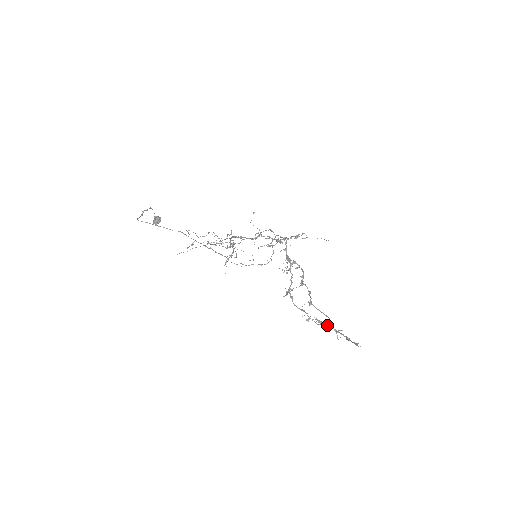
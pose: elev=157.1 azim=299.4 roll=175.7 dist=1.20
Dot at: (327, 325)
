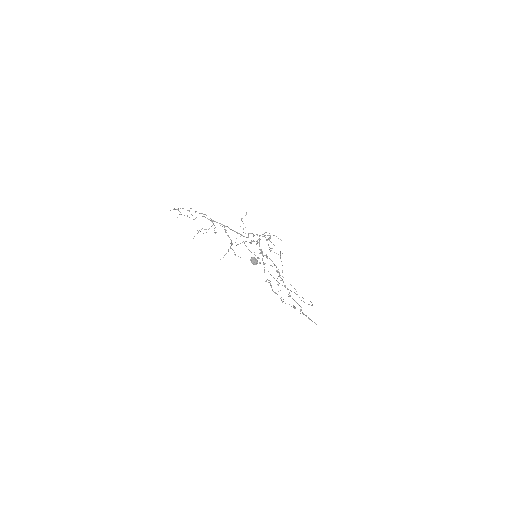
Dot at: (295, 308)
